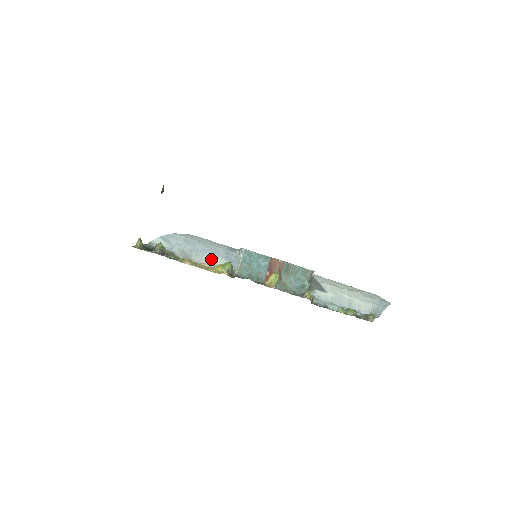
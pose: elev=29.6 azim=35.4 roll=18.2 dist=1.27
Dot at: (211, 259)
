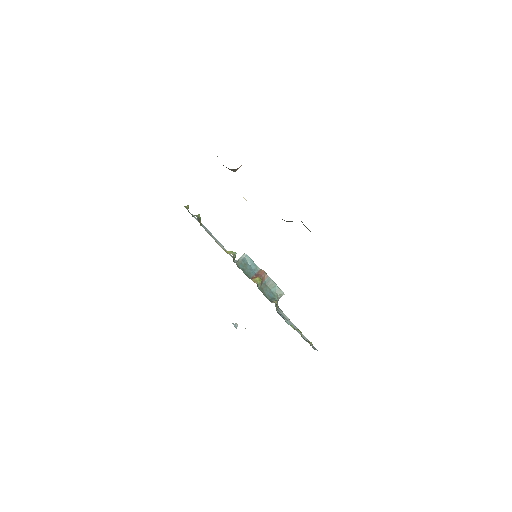
Dot at: (223, 247)
